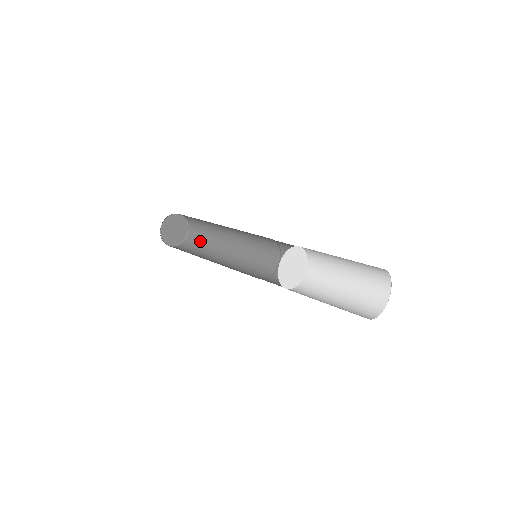
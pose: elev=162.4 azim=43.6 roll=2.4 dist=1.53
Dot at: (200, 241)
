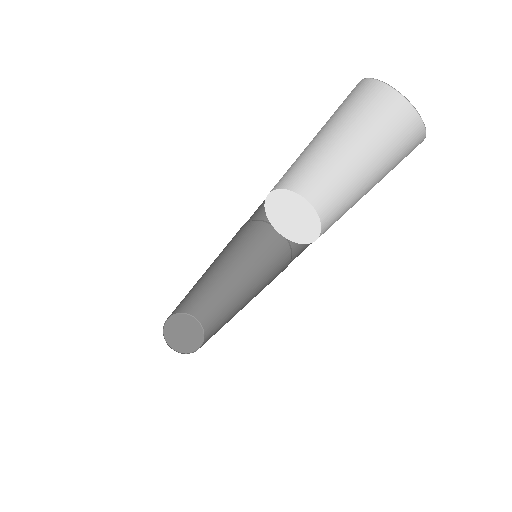
Dot at: (215, 328)
